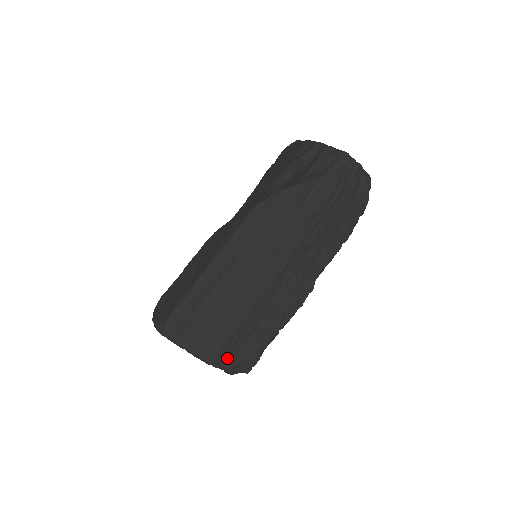
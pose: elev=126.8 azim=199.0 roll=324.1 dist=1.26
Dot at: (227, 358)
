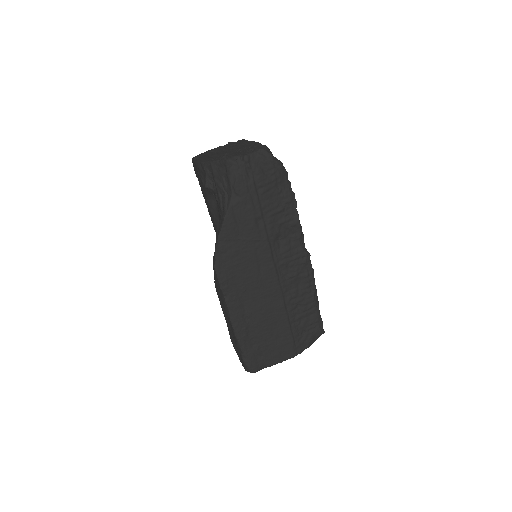
Dot at: (302, 343)
